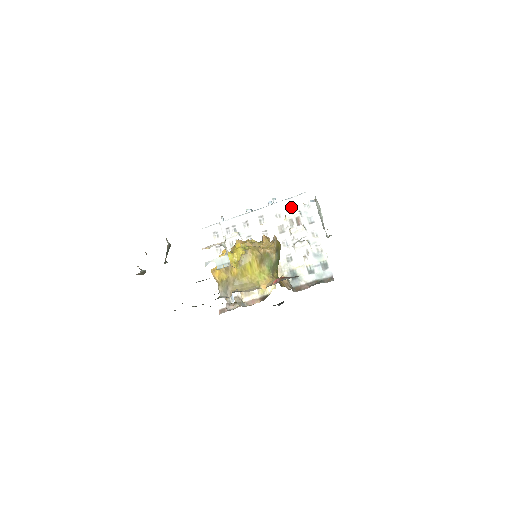
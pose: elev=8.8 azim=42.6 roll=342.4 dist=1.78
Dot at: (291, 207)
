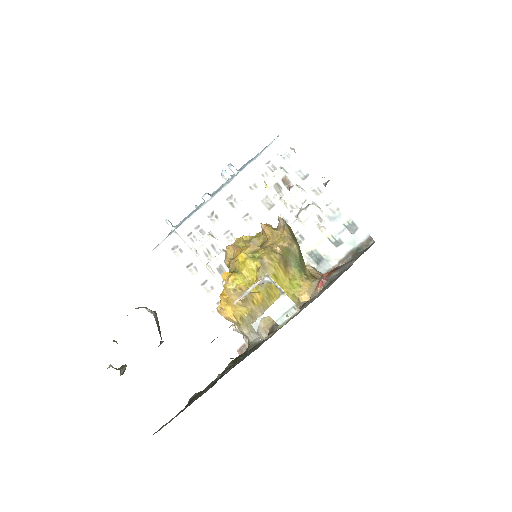
Dot at: (266, 167)
